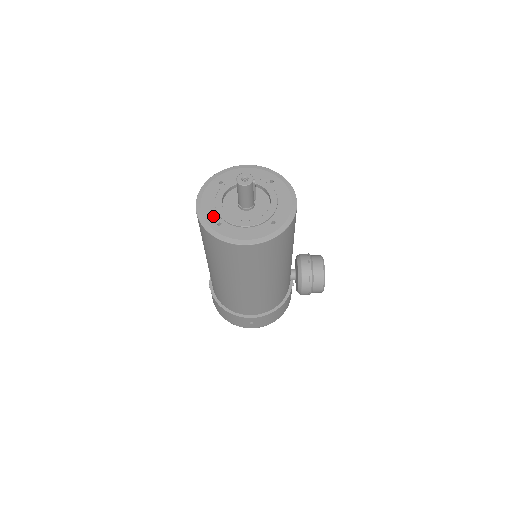
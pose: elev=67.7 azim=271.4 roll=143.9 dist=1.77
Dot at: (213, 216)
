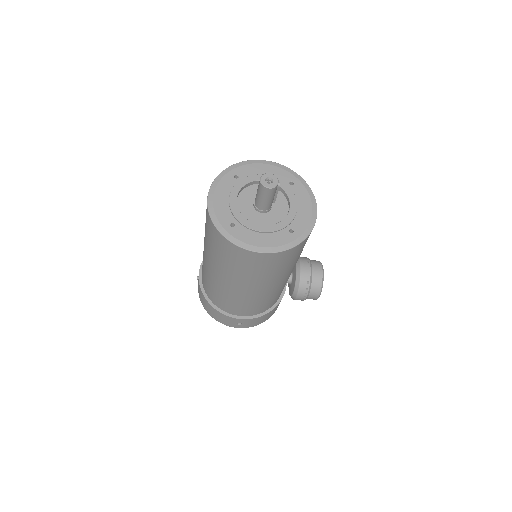
Dot at: (226, 215)
